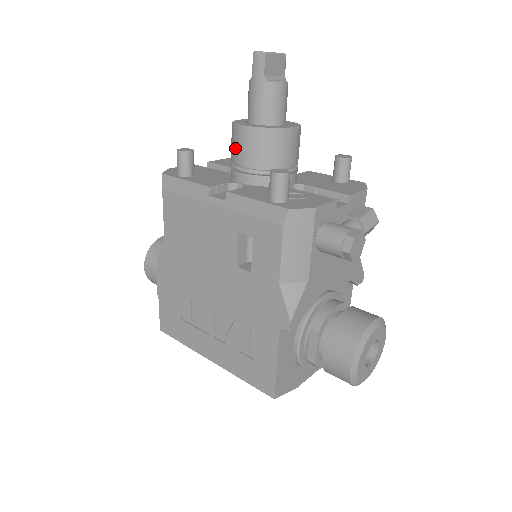
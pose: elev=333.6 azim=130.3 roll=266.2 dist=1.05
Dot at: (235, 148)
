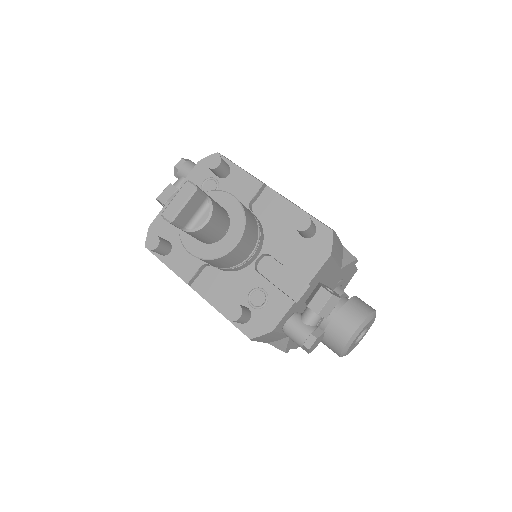
Dot at: occluded
